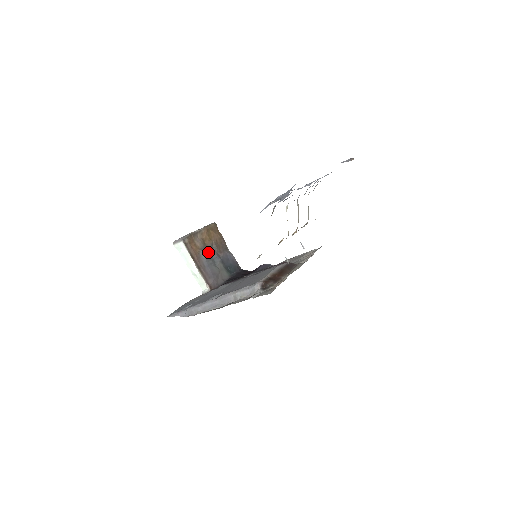
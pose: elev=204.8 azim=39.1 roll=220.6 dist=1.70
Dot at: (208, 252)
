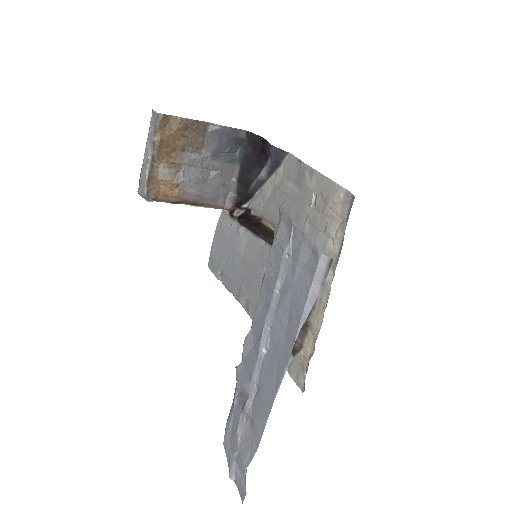
Dot at: (187, 169)
